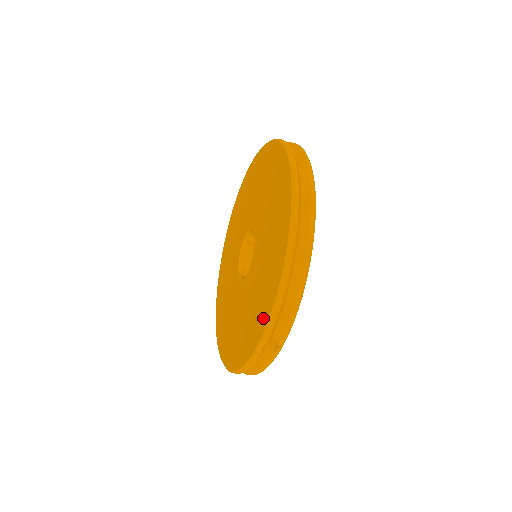
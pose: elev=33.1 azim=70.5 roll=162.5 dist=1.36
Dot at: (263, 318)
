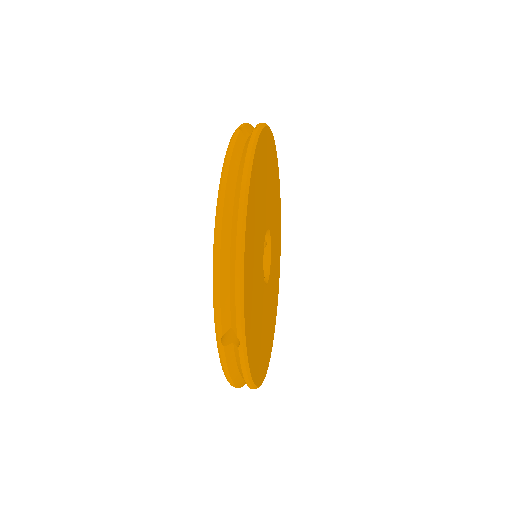
Dot at: occluded
